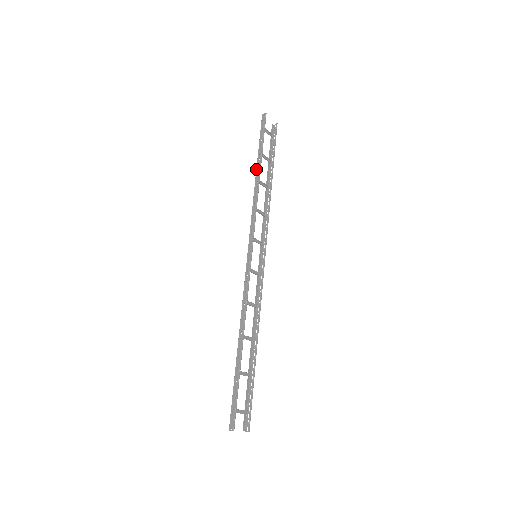
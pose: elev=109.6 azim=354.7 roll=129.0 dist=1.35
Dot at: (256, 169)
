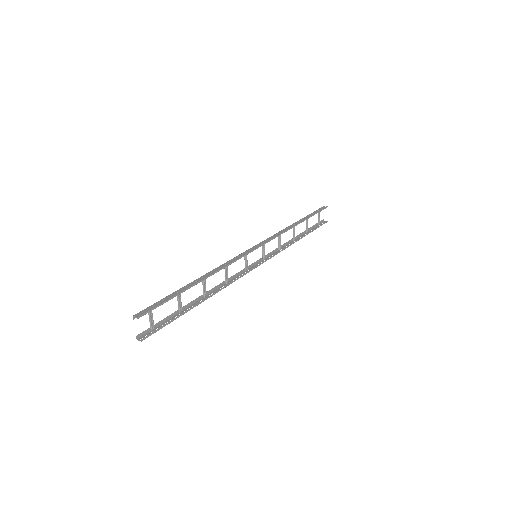
Dot at: (299, 220)
